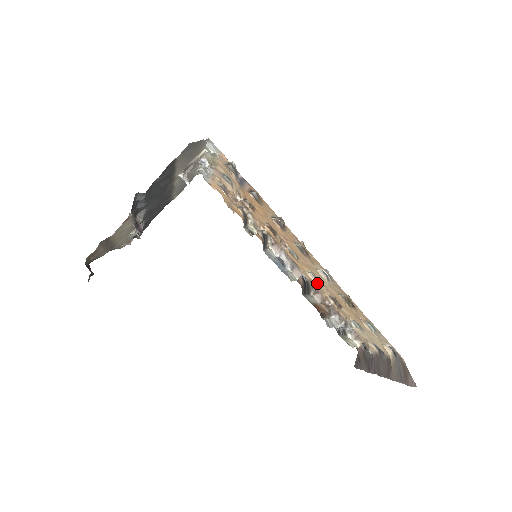
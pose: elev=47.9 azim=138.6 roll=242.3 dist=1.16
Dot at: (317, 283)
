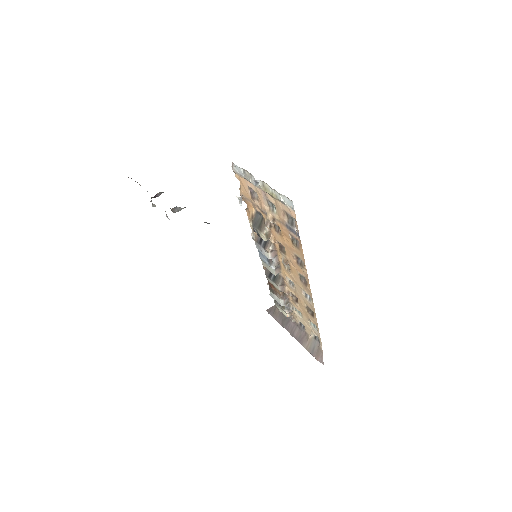
Dot at: (289, 283)
